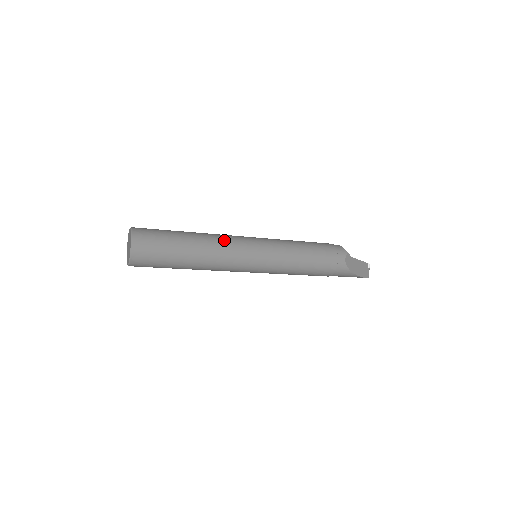
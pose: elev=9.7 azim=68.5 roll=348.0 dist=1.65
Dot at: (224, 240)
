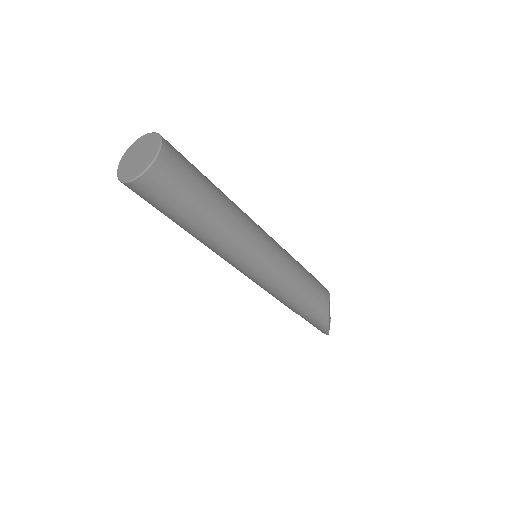
Dot at: (245, 214)
